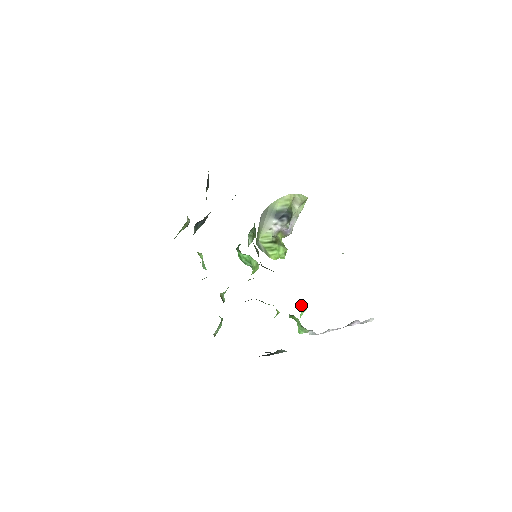
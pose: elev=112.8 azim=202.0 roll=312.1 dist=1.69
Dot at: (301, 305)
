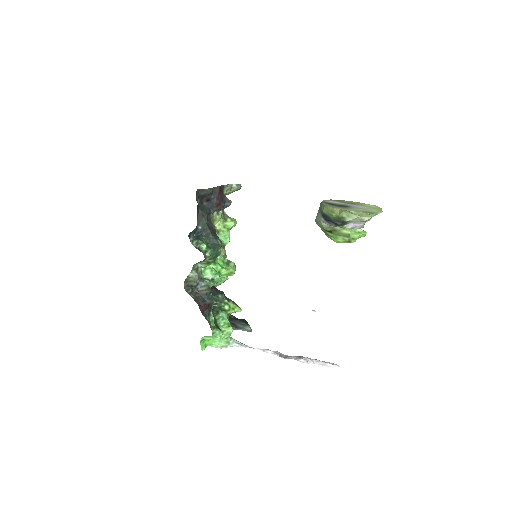
Dot at: (204, 336)
